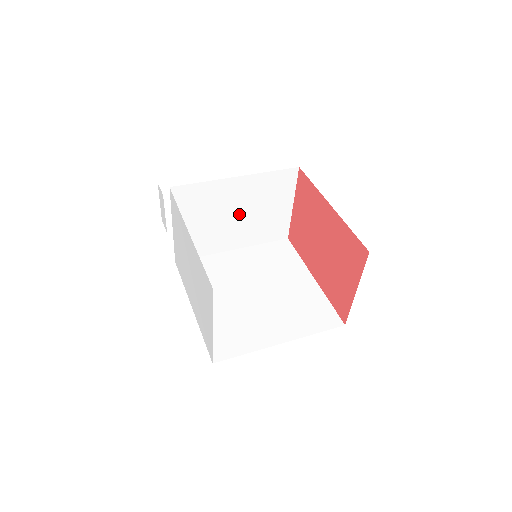
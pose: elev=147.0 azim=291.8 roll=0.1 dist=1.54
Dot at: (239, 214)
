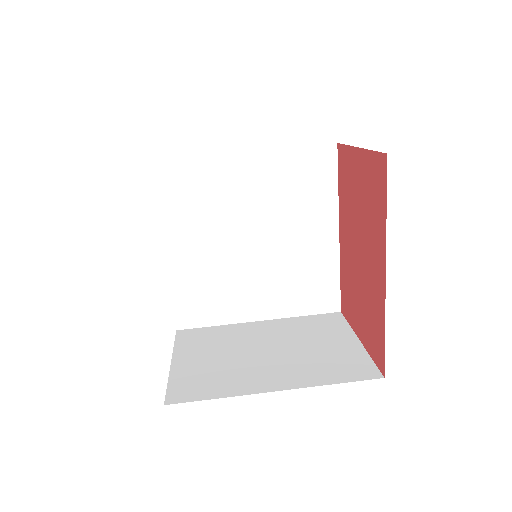
Dot at: occluded
